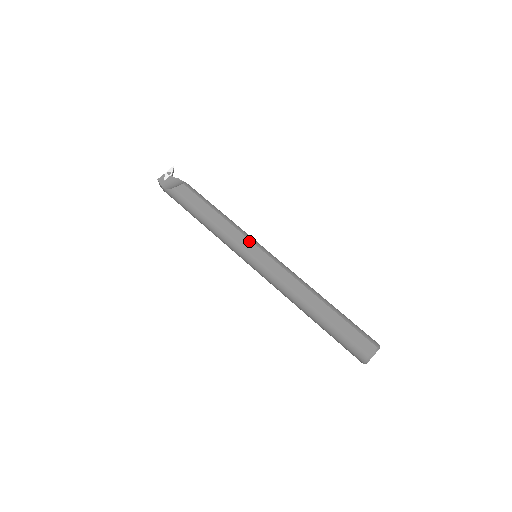
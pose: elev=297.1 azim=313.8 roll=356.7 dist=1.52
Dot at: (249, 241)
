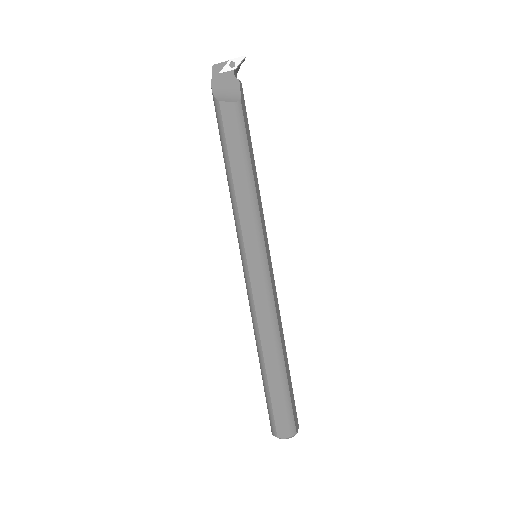
Dot at: (255, 241)
